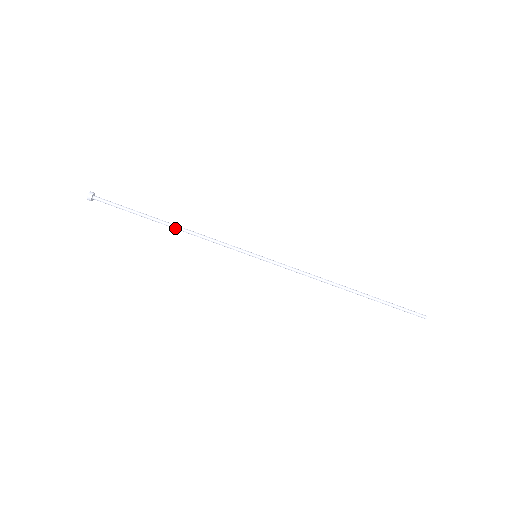
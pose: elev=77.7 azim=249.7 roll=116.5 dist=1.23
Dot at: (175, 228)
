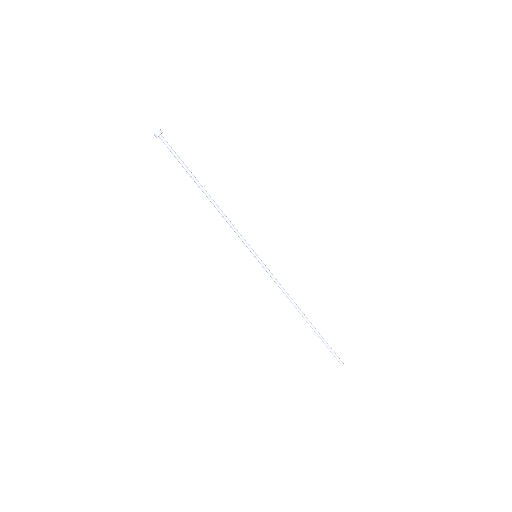
Dot at: (210, 199)
